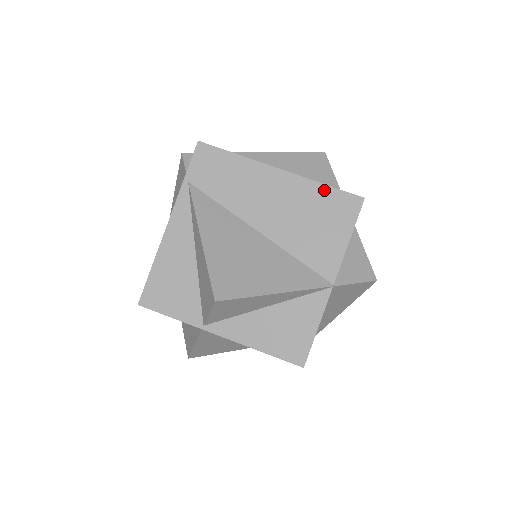
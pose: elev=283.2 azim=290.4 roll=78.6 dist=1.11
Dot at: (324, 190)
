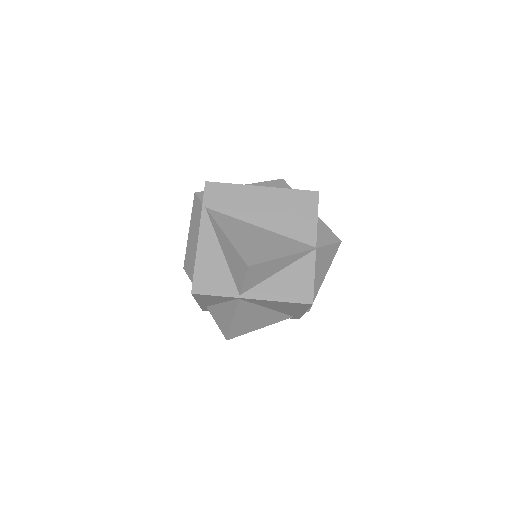
Dot at: (293, 192)
